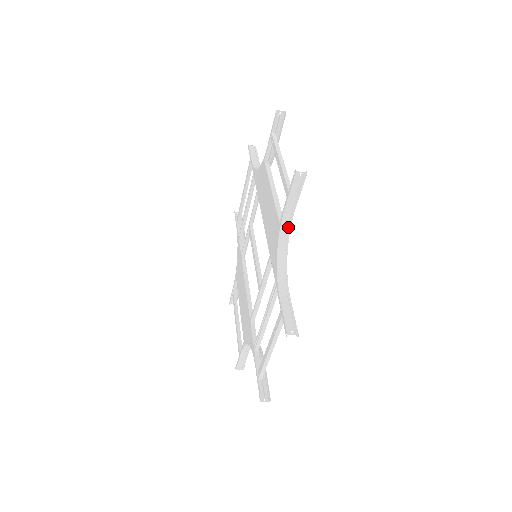
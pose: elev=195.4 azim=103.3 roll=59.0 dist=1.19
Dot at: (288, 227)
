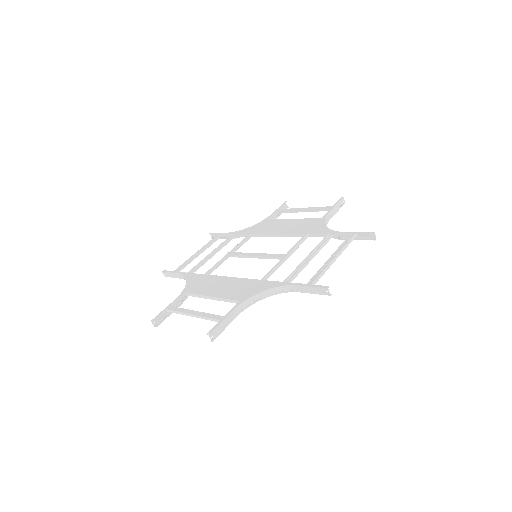
Dot at: (326, 222)
